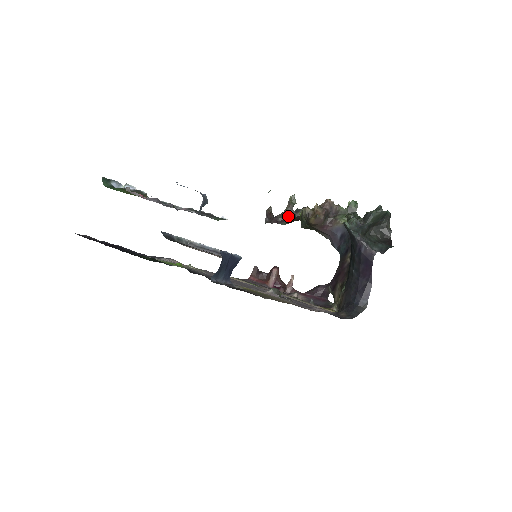
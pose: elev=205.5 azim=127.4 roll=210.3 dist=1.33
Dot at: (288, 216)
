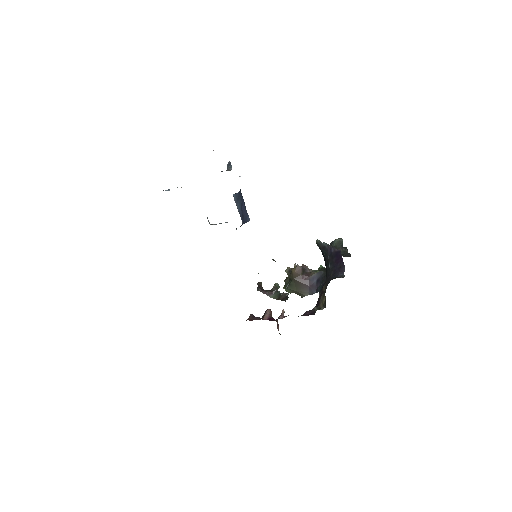
Dot at: (274, 290)
